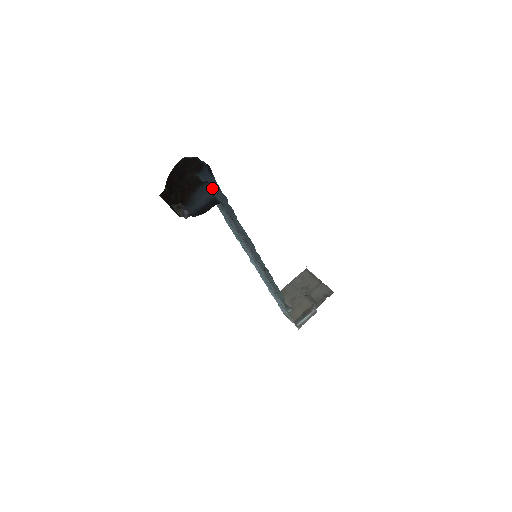
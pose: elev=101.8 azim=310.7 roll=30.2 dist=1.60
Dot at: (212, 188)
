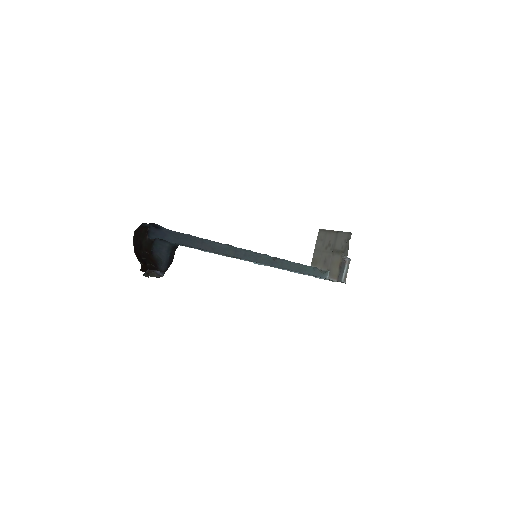
Dot at: (164, 240)
